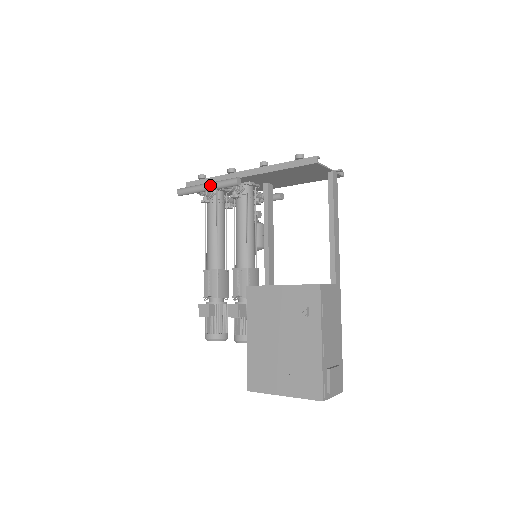
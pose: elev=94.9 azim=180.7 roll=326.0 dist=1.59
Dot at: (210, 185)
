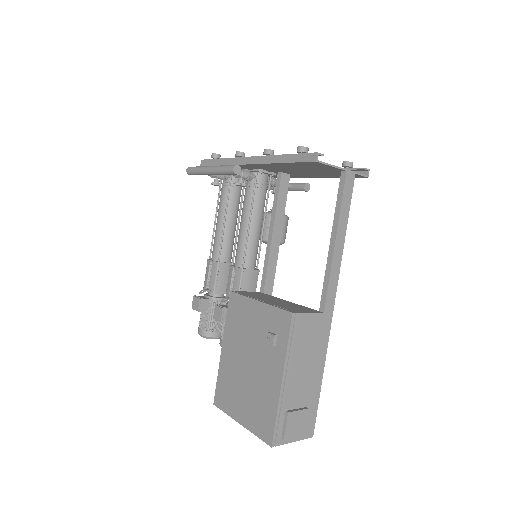
Dot at: (212, 169)
